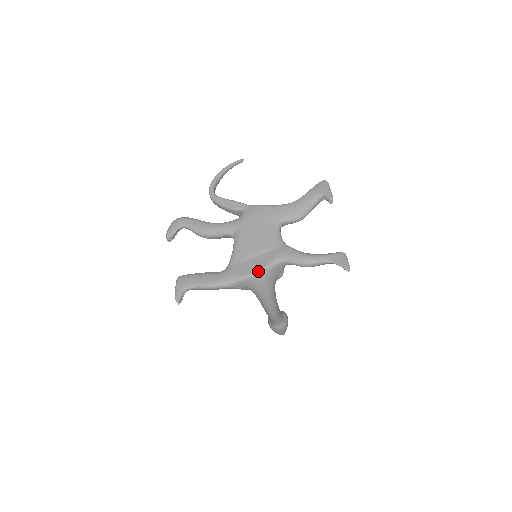
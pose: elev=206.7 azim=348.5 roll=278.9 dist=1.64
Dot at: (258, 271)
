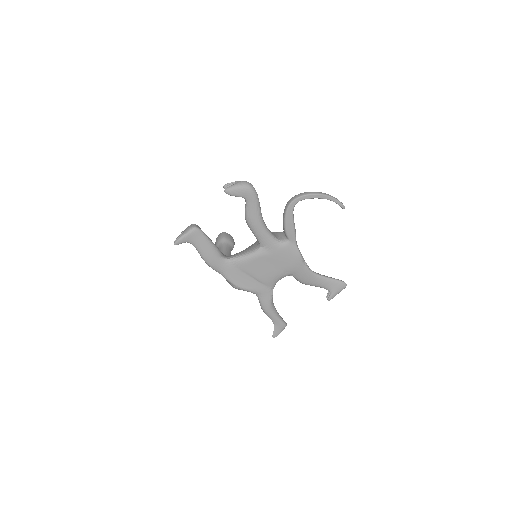
Dot at: (239, 287)
